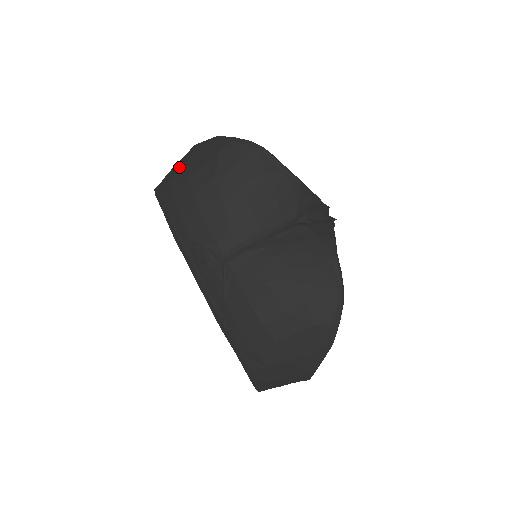
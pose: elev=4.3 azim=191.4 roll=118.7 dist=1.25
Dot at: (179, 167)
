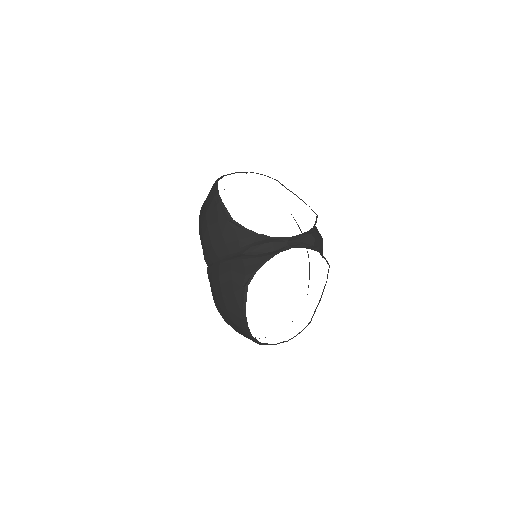
Dot at: occluded
